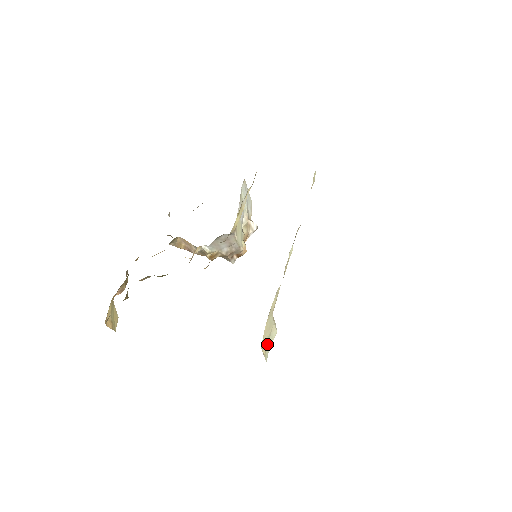
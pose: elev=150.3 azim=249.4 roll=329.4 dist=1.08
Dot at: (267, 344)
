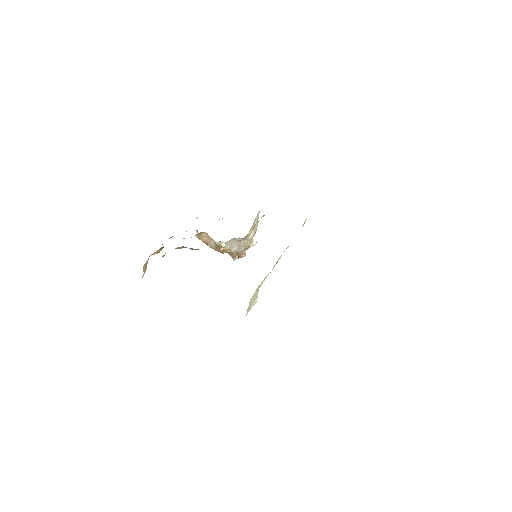
Dot at: (250, 305)
